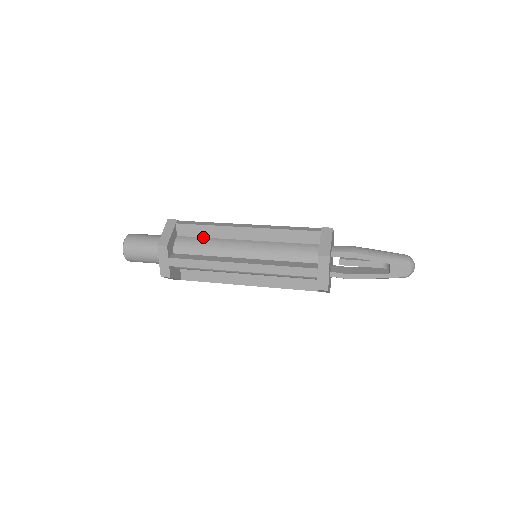
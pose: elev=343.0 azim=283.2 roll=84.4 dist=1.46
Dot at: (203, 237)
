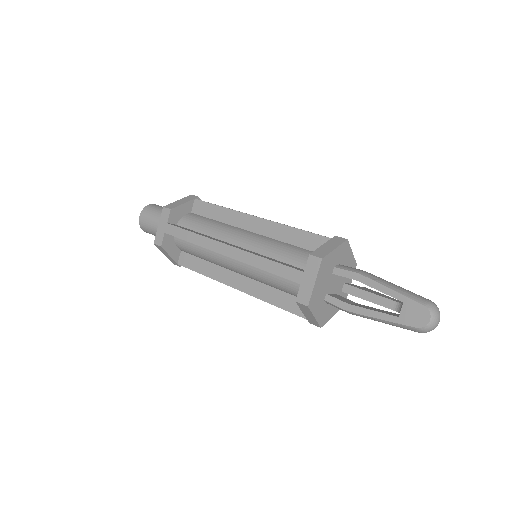
Dot at: (213, 219)
